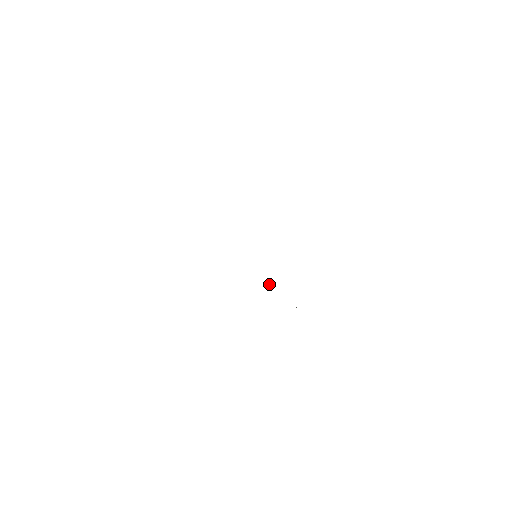
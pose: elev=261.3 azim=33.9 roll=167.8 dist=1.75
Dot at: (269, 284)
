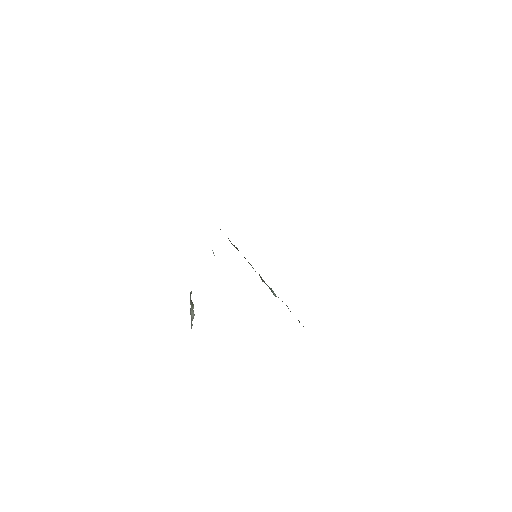
Dot at: (275, 294)
